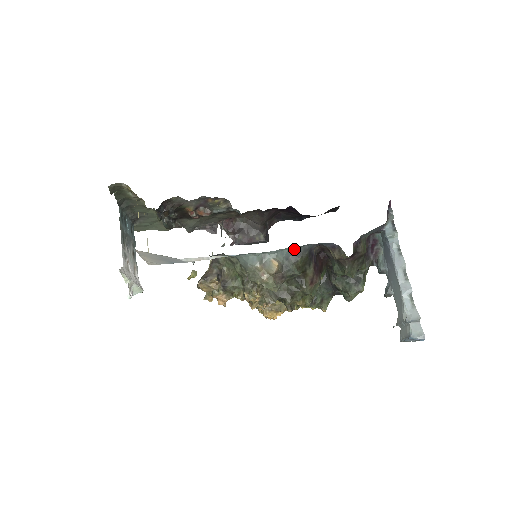
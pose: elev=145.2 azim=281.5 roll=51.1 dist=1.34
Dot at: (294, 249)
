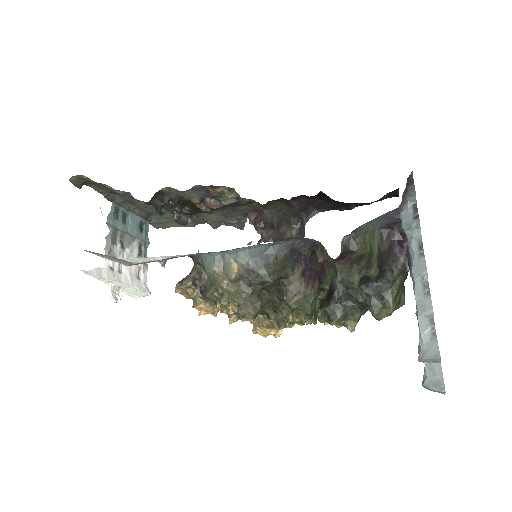
Dot at: (263, 247)
